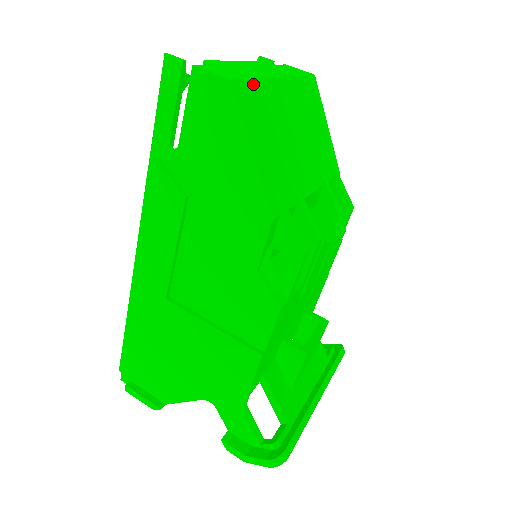
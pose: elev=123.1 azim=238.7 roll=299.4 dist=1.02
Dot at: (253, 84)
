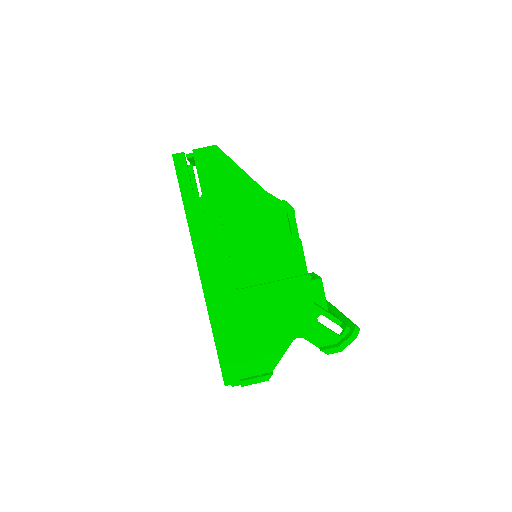
Dot at: occluded
